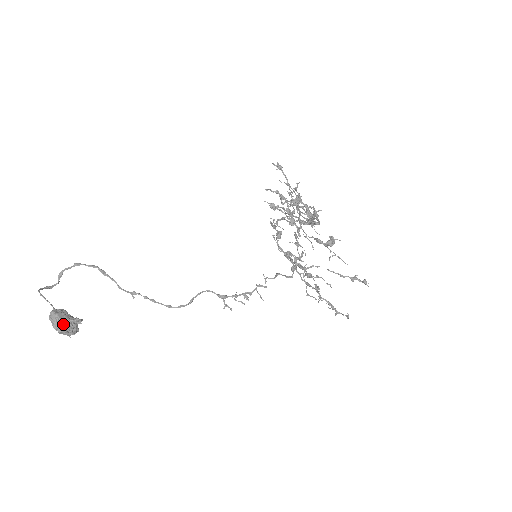
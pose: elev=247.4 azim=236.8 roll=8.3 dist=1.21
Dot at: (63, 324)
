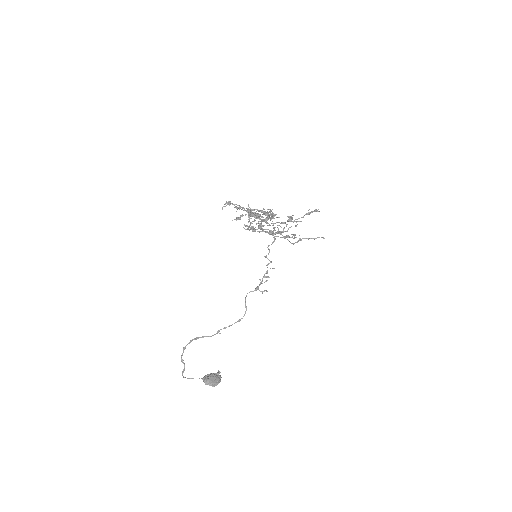
Dot at: (215, 381)
